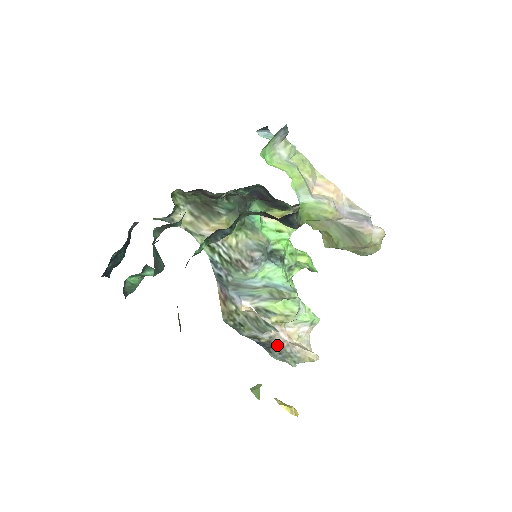
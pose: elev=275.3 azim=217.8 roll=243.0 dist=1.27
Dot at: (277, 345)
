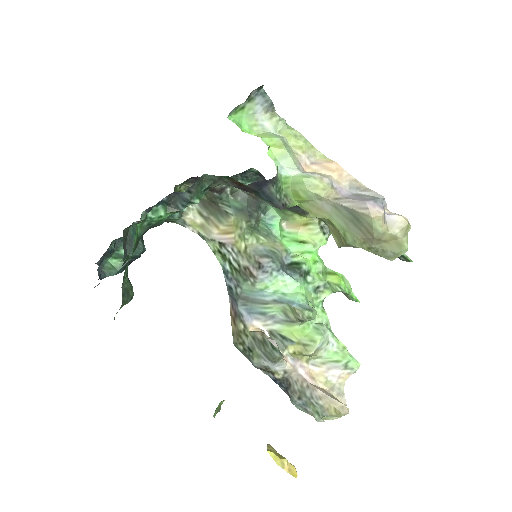
Dot at: (295, 385)
